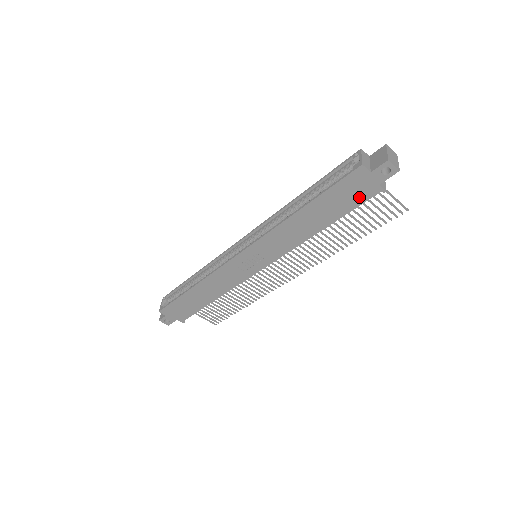
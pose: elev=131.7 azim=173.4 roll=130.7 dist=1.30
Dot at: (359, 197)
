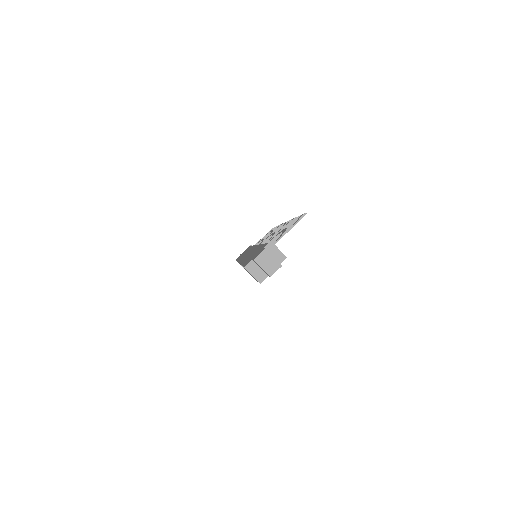
Dot at: occluded
